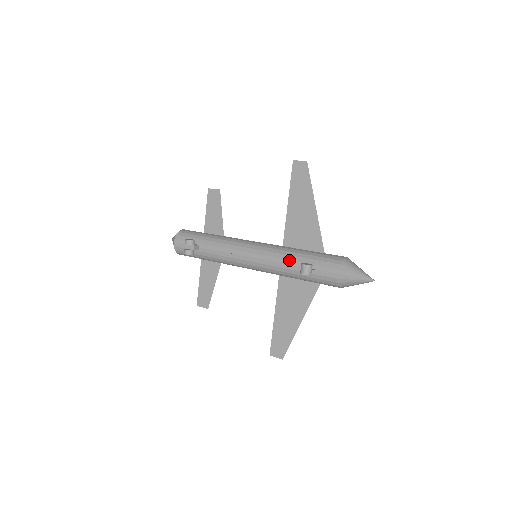
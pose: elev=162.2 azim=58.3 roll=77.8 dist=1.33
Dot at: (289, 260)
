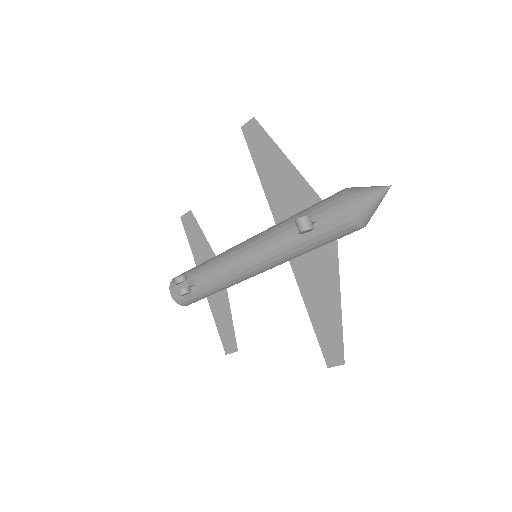
Dot at: (285, 231)
